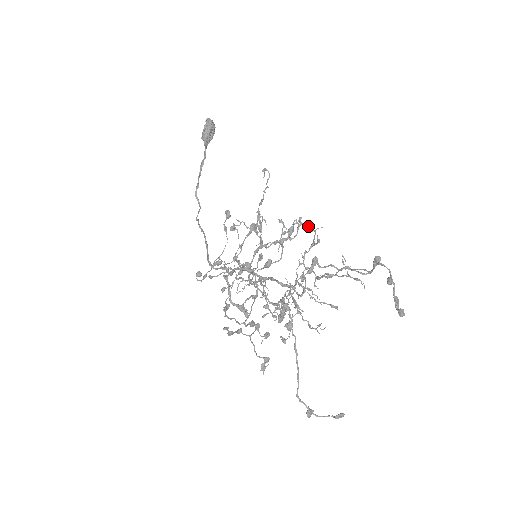
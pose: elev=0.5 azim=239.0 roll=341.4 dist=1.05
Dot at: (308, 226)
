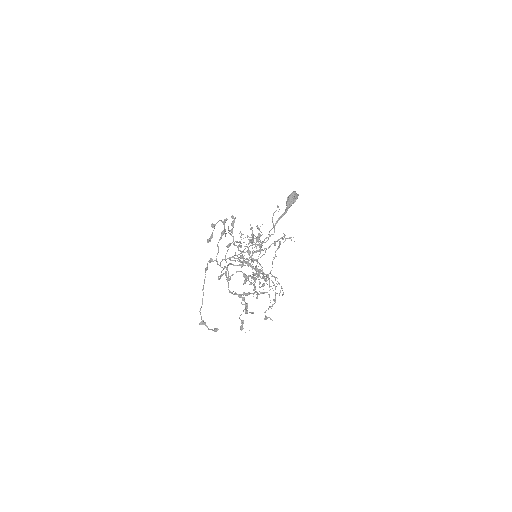
Dot at: (233, 217)
